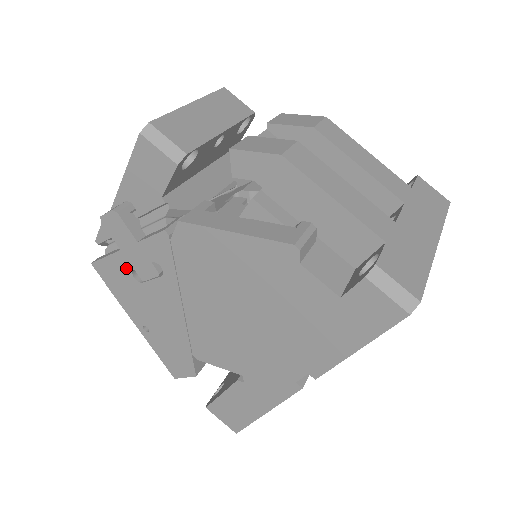
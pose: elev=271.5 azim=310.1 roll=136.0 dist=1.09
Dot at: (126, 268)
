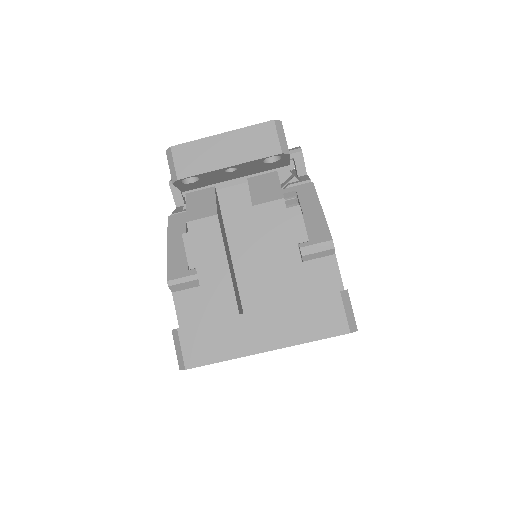
Dot at: occluded
